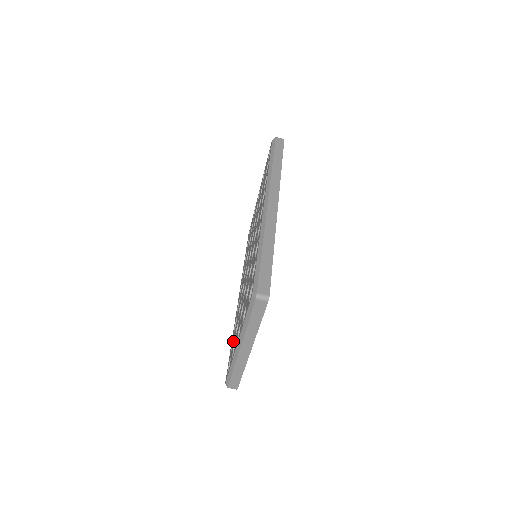
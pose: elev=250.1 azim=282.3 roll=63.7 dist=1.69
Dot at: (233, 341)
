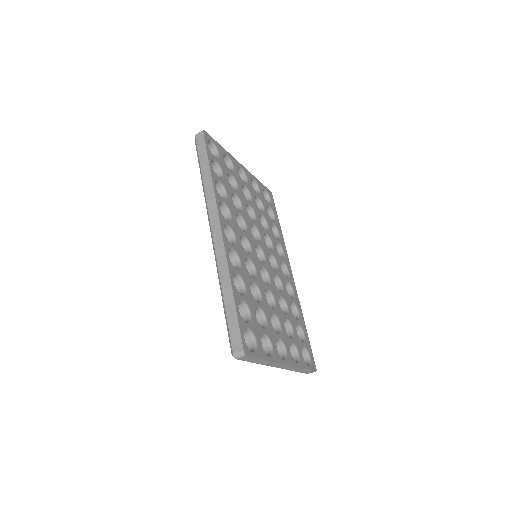
Dot at: occluded
